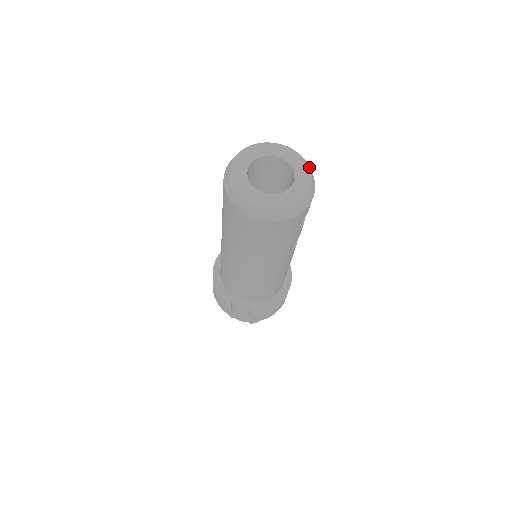
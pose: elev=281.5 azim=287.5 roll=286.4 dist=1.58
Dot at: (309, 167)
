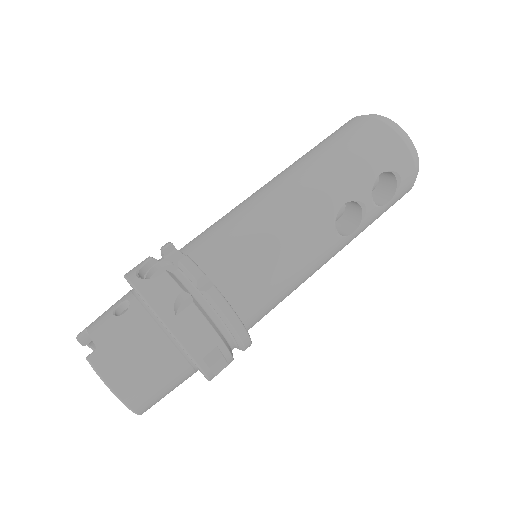
Dot at: occluded
